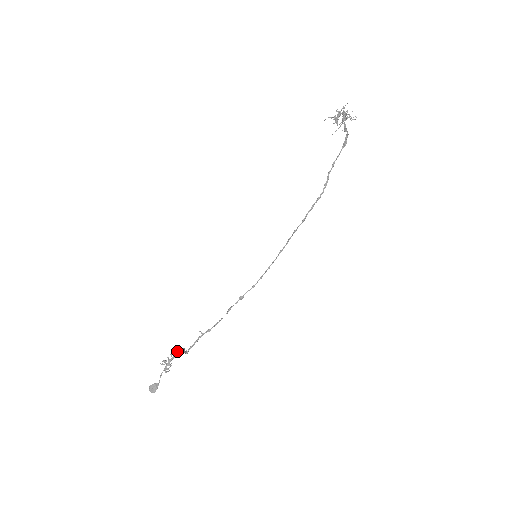
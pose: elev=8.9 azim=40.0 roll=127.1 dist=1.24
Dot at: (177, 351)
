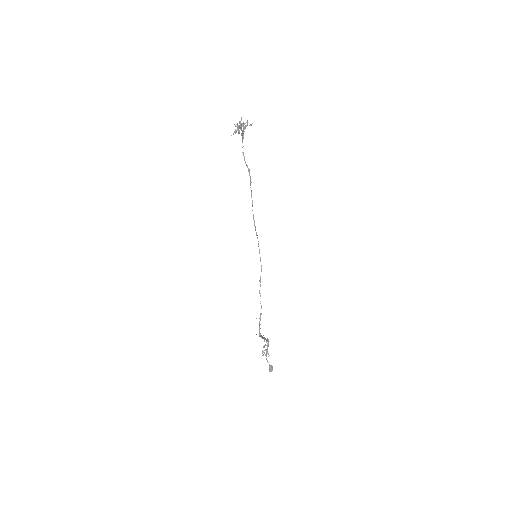
Dot at: (267, 343)
